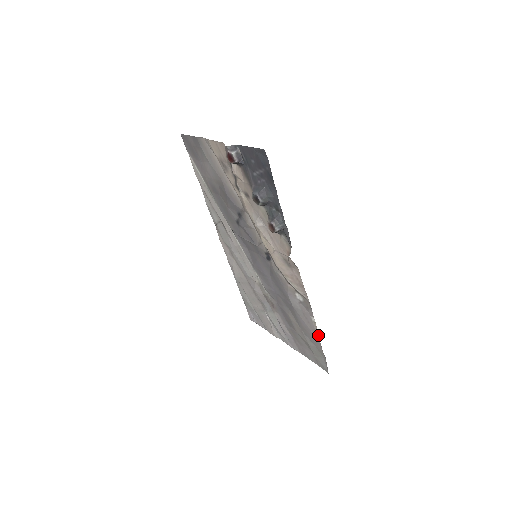
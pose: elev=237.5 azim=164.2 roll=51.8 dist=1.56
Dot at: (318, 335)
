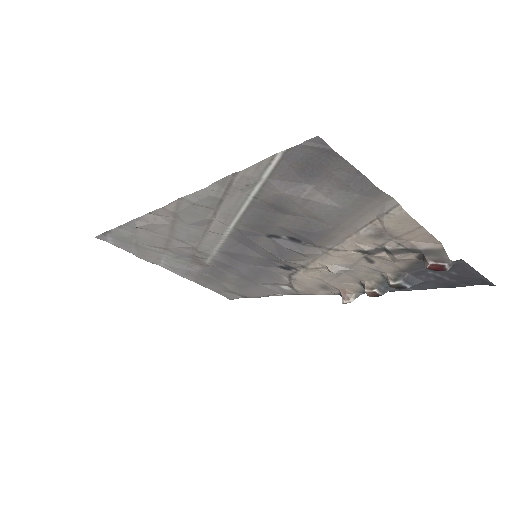
Dot at: occluded
